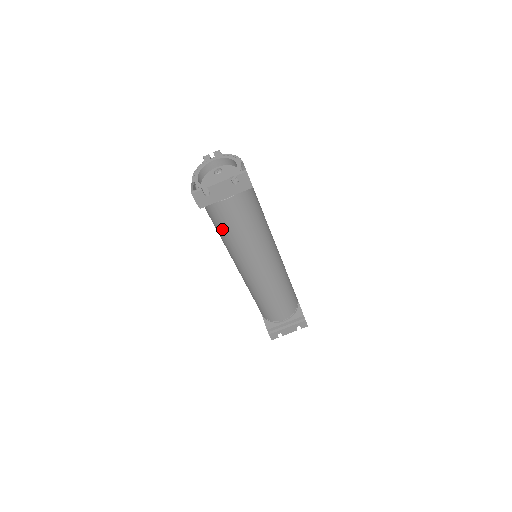
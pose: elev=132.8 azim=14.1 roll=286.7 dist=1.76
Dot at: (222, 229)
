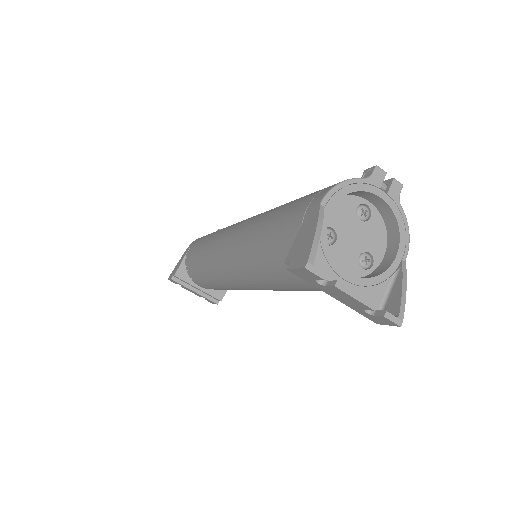
Dot at: (268, 257)
